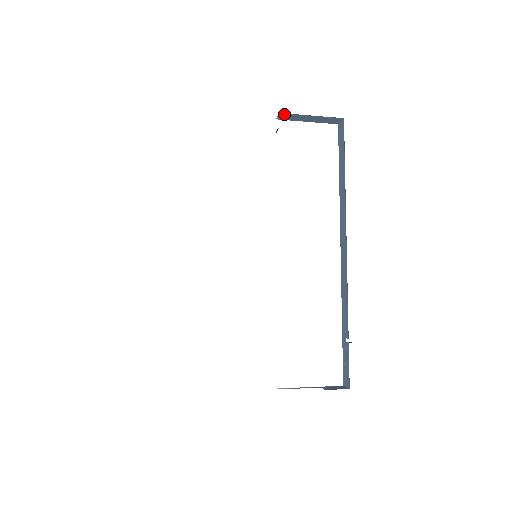
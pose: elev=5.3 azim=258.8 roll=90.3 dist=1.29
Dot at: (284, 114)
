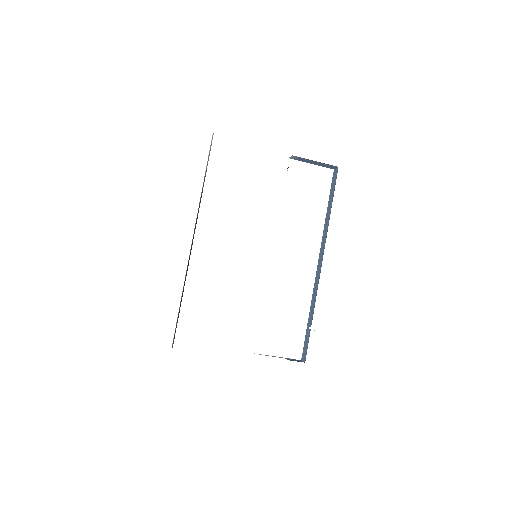
Dot at: (295, 156)
